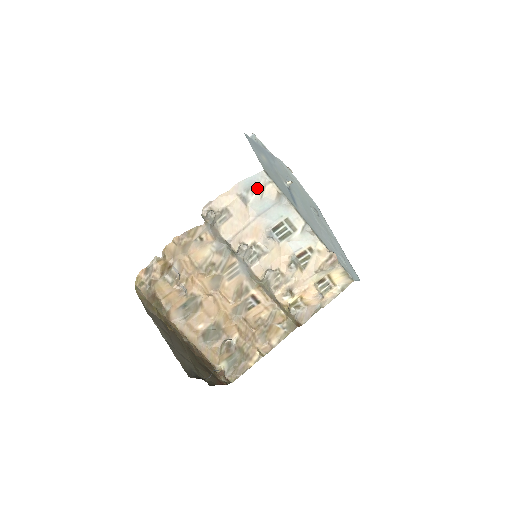
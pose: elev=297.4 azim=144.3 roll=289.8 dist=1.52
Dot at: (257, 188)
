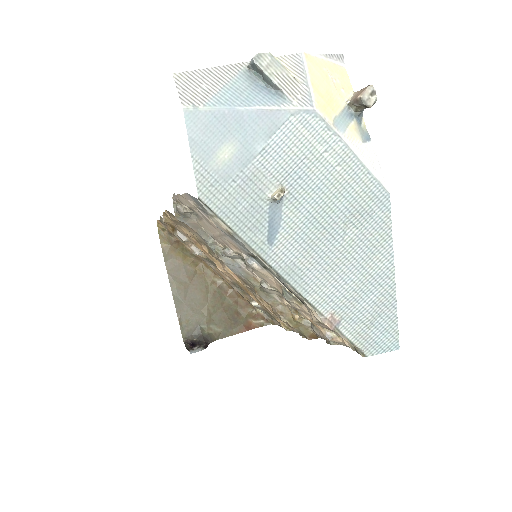
Dot at: occluded
